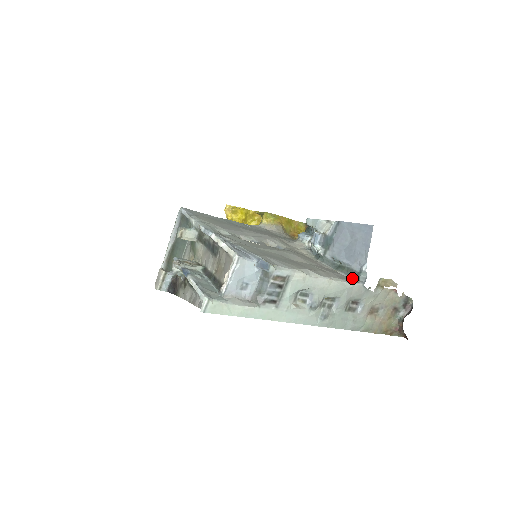
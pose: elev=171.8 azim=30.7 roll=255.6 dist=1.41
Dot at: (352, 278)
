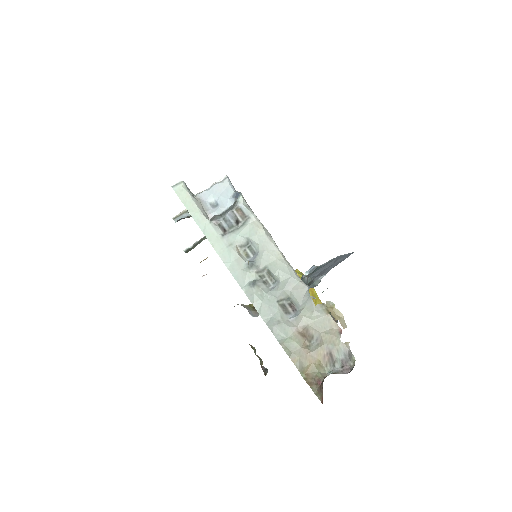
Dot at: occluded
